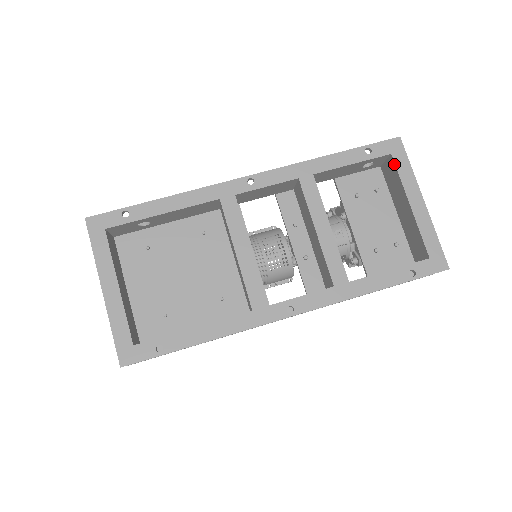
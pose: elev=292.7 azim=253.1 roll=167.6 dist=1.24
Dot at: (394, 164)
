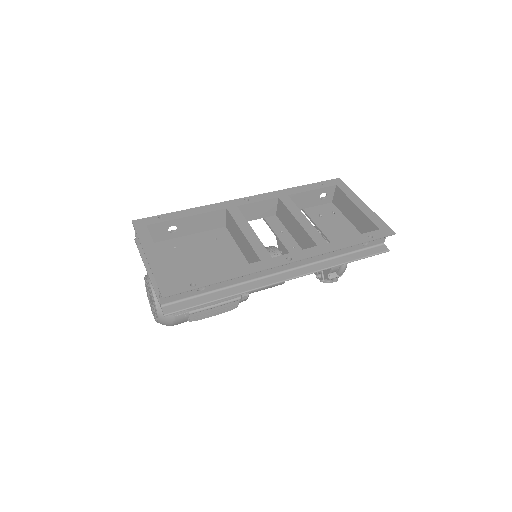
Dot at: (340, 189)
